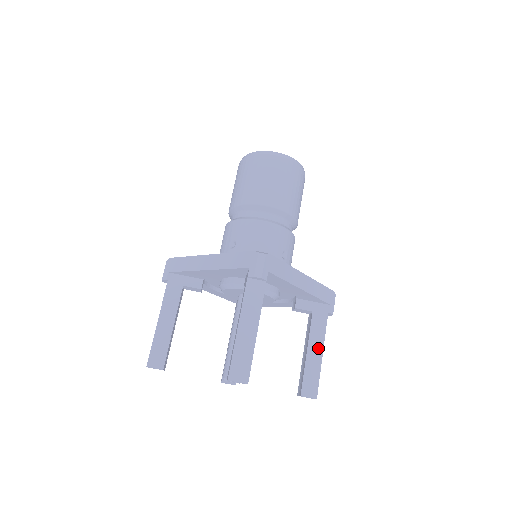
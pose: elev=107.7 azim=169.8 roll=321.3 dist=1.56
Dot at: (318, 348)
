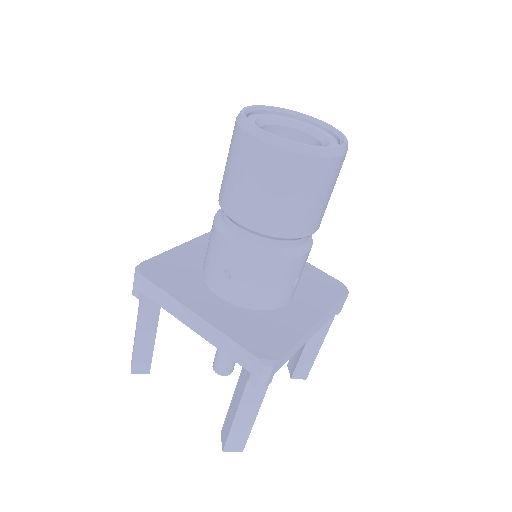
Dot at: (316, 345)
